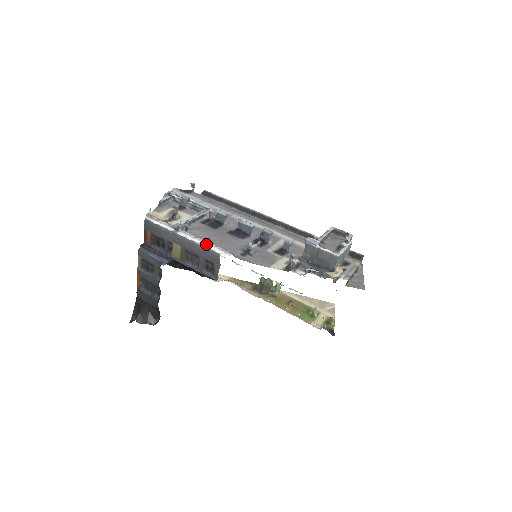
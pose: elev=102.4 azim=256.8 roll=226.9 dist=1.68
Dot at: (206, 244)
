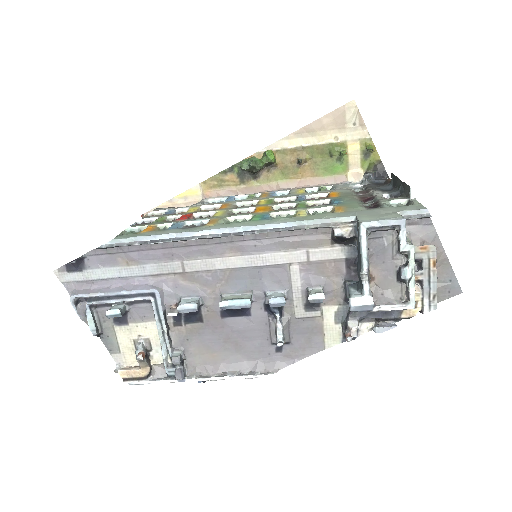
Dot at: (232, 376)
